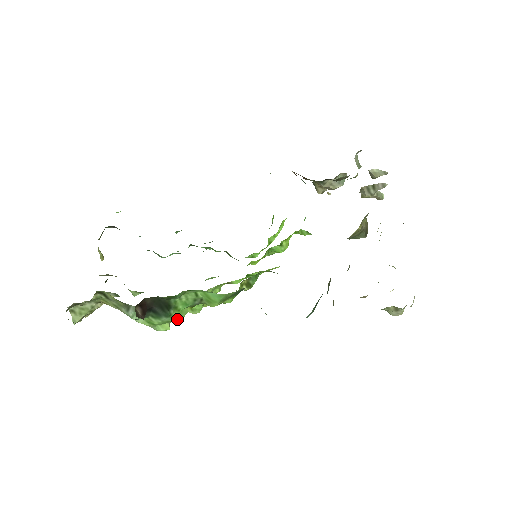
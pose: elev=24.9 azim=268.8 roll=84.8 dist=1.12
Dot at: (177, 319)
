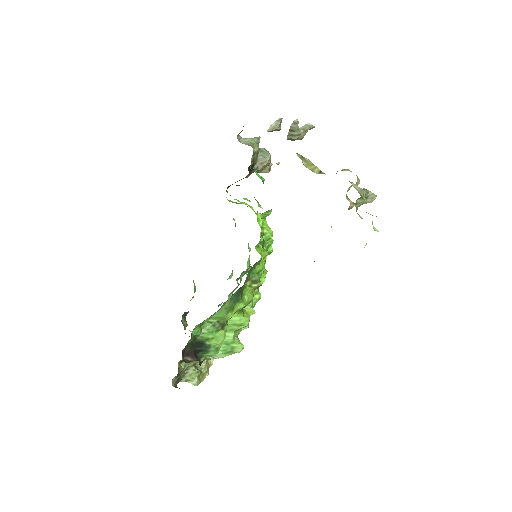
Dot at: (218, 343)
